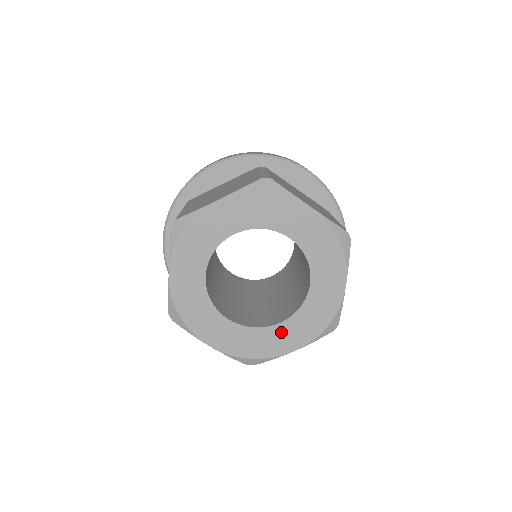
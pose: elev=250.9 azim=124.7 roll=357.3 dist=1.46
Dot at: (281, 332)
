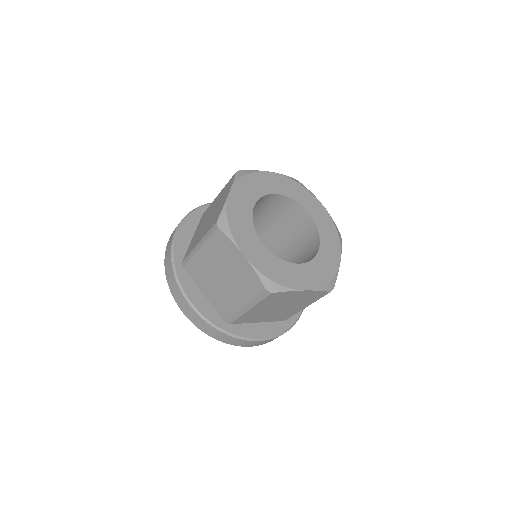
Dot at: (298, 271)
